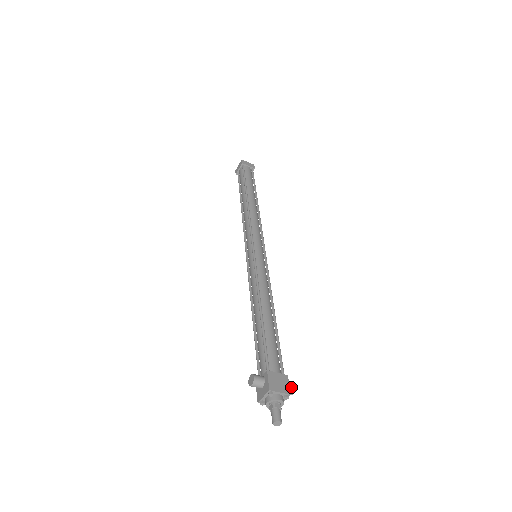
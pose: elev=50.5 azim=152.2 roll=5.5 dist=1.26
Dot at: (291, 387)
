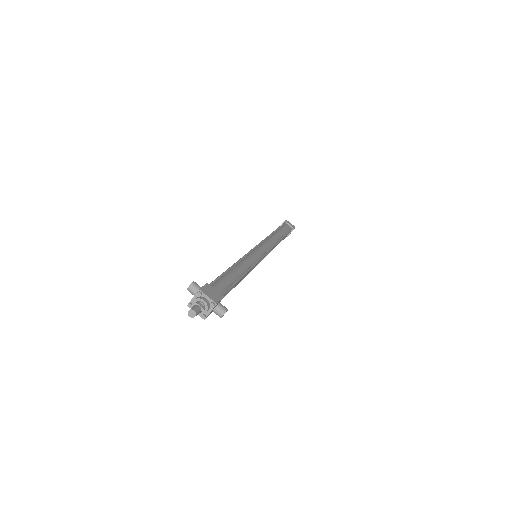
Dot at: (223, 308)
